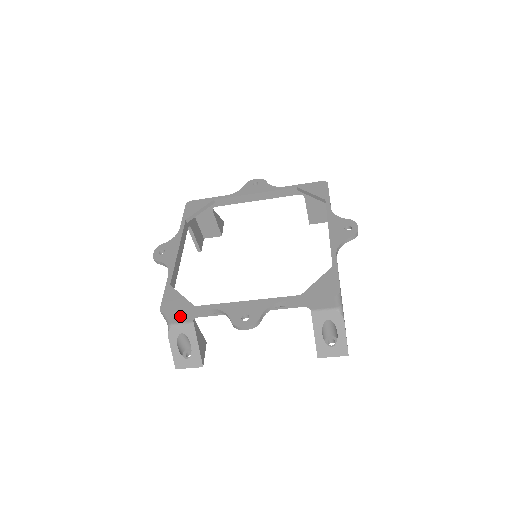
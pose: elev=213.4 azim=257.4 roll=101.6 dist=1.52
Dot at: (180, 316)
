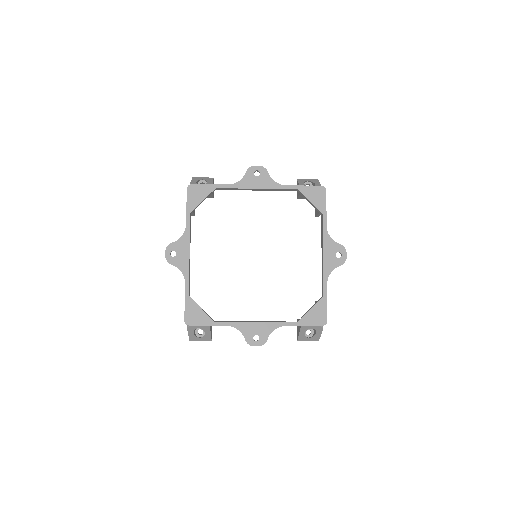
Dot at: occluded
